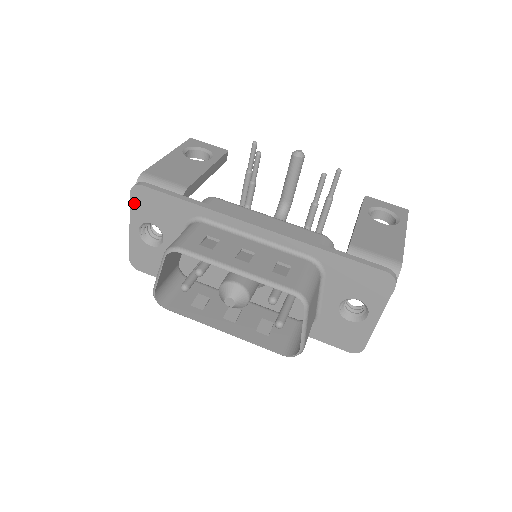
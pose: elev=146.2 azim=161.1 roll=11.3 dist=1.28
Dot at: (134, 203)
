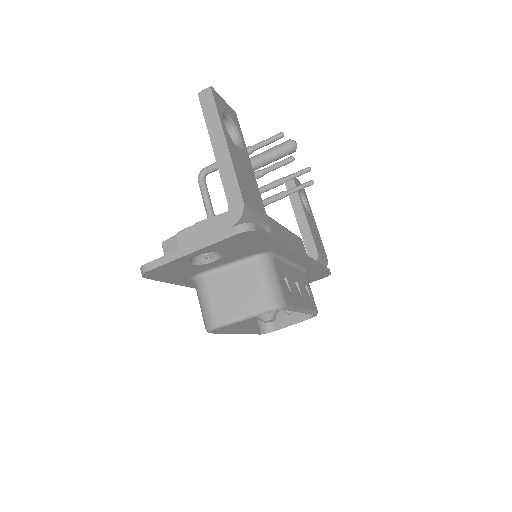
Dot at: (227, 240)
